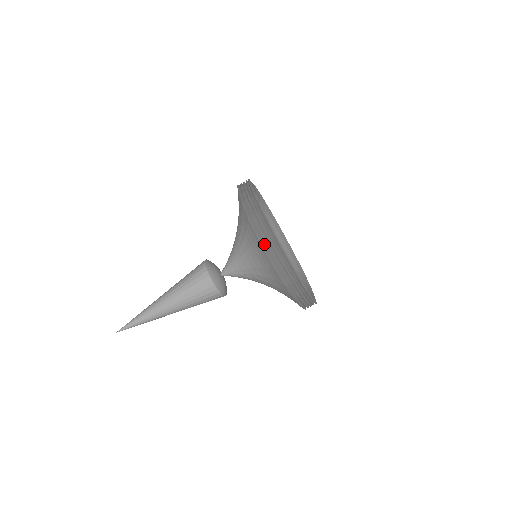
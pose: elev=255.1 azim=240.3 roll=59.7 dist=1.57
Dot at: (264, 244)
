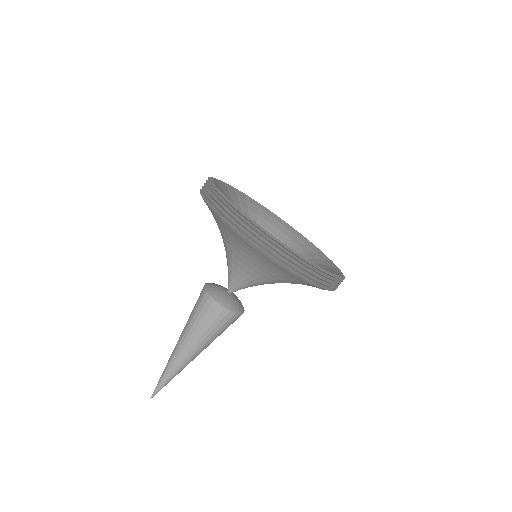
Dot at: (308, 280)
